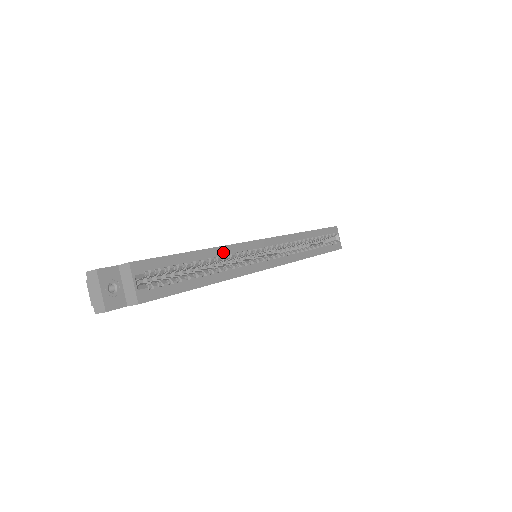
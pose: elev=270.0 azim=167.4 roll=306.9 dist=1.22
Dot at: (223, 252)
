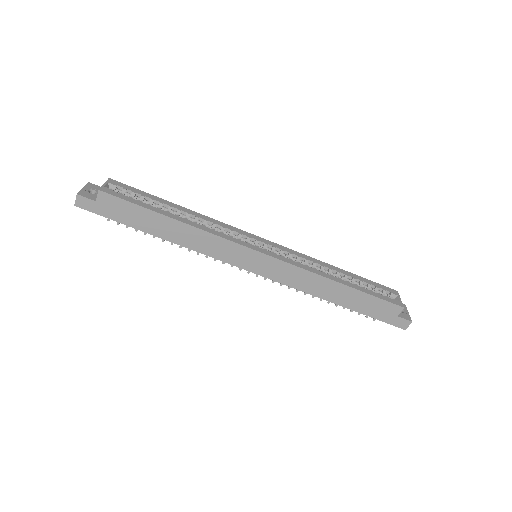
Dot at: (203, 218)
